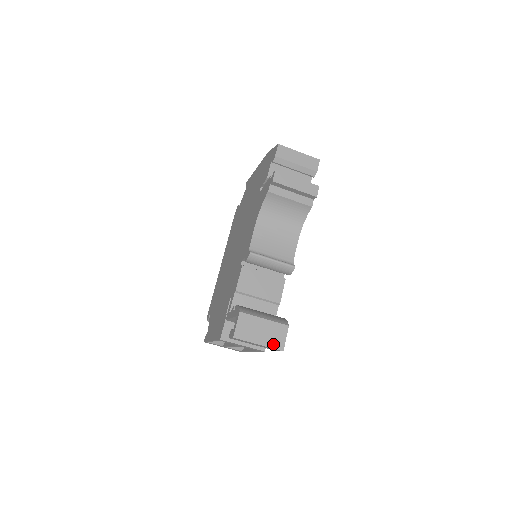
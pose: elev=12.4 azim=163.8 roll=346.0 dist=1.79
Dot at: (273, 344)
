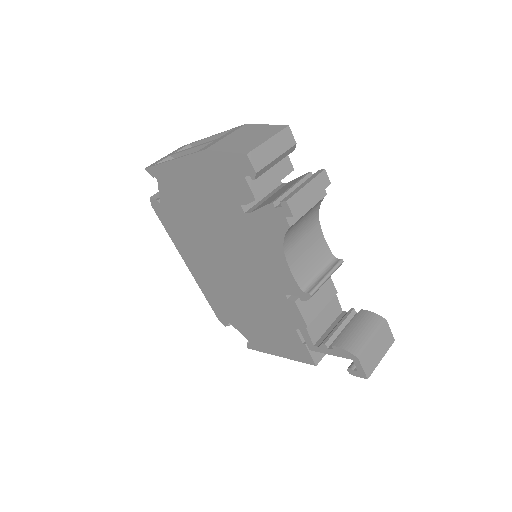
Dot at: (388, 346)
